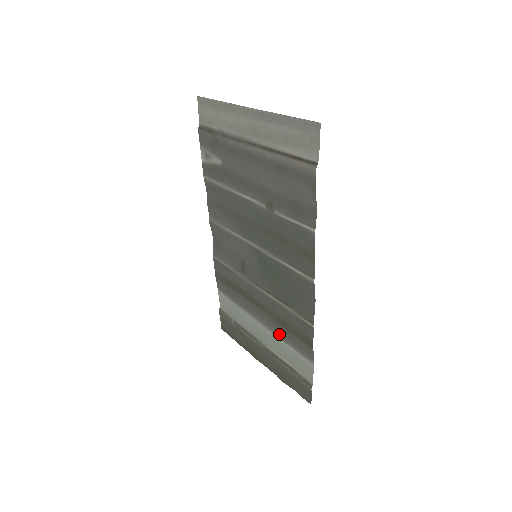
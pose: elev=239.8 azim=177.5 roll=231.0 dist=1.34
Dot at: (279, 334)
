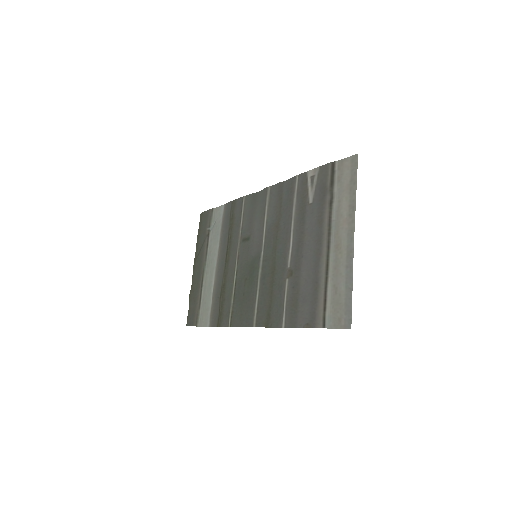
Dot at: (216, 288)
